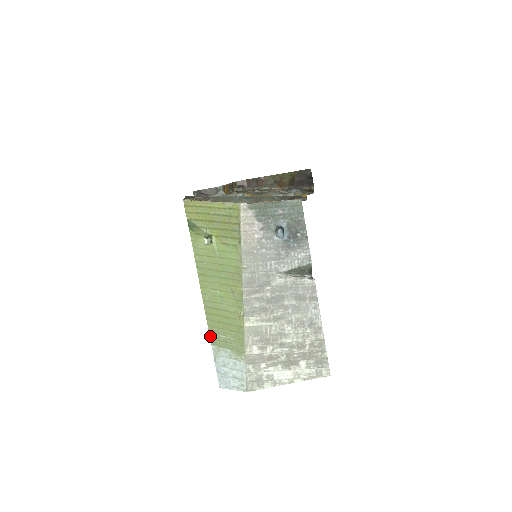
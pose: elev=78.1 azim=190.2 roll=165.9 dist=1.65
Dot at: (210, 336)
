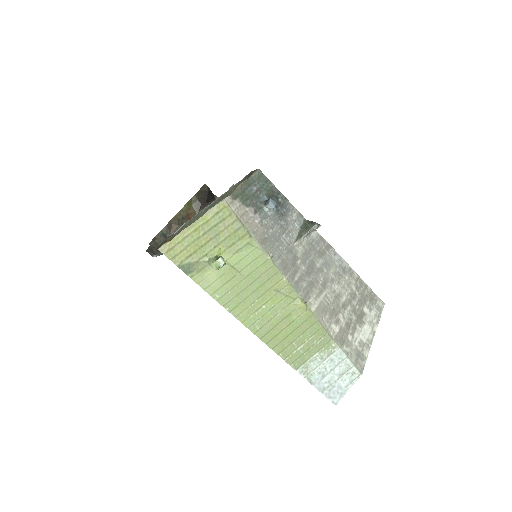
Dot at: (288, 363)
